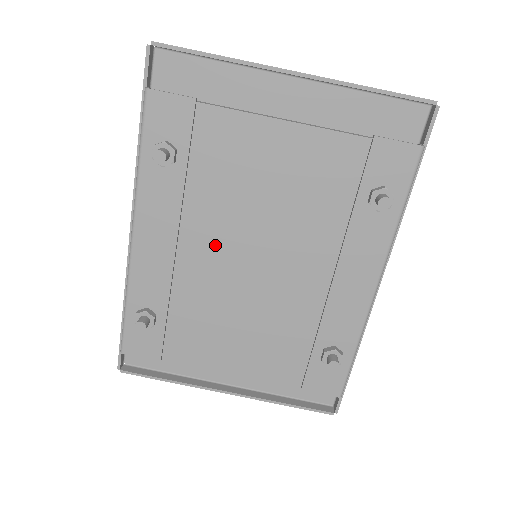
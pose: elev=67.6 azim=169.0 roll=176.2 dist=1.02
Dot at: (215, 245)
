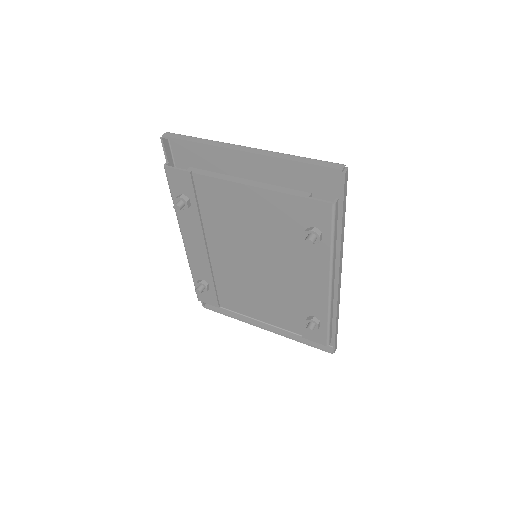
Dot at: (227, 250)
